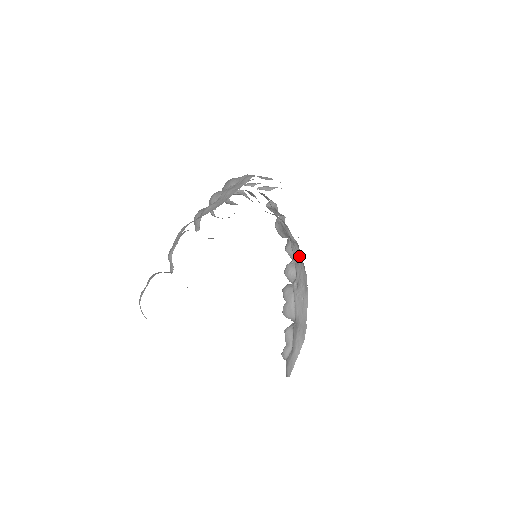
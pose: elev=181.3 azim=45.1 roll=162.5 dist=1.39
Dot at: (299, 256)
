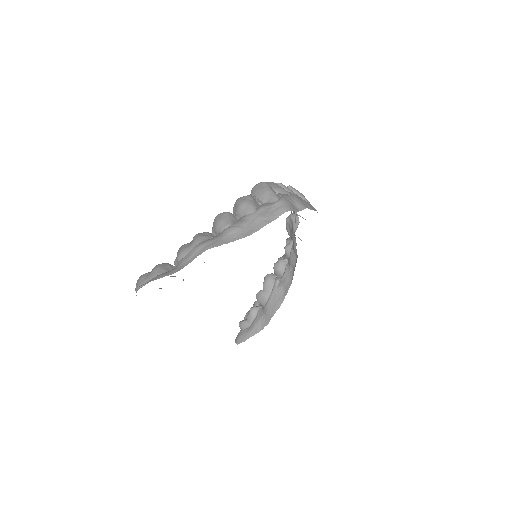
Dot at: (293, 265)
